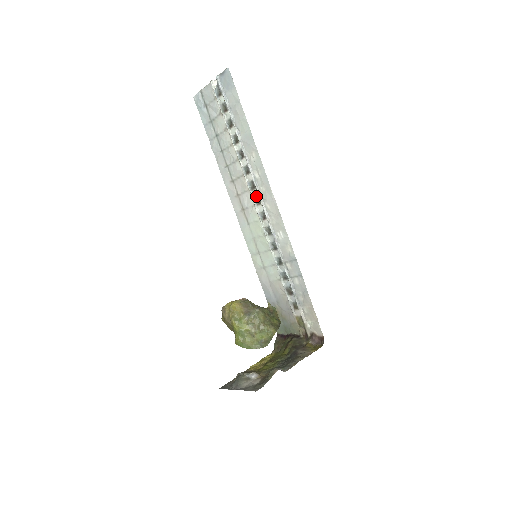
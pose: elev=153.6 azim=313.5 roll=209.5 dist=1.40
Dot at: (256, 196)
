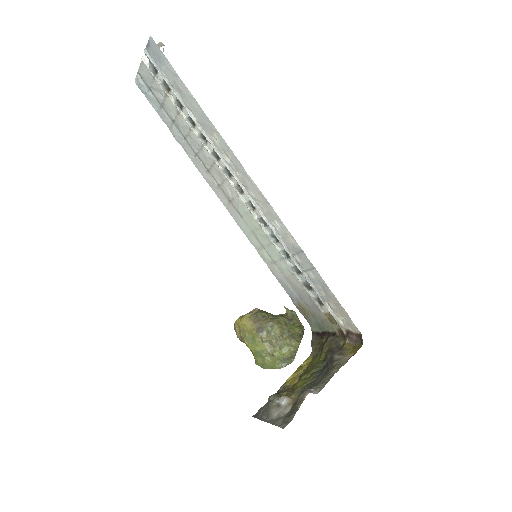
Dot at: (236, 184)
